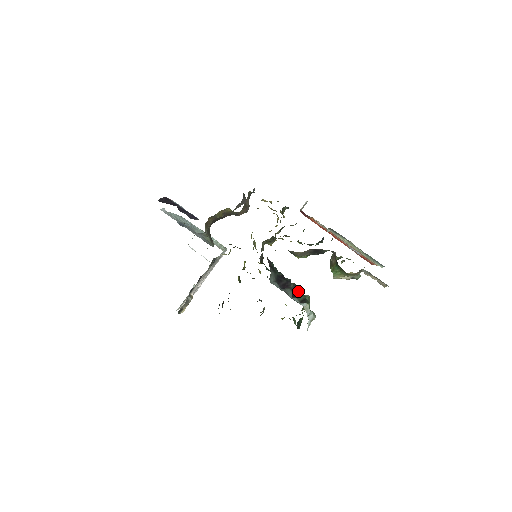
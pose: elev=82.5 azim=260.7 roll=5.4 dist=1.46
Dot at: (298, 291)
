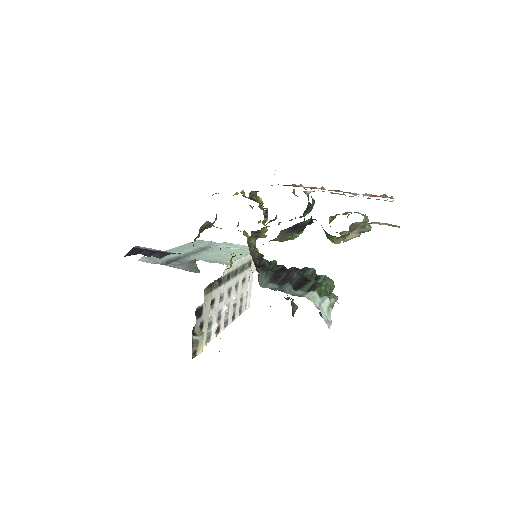
Dot at: (310, 275)
